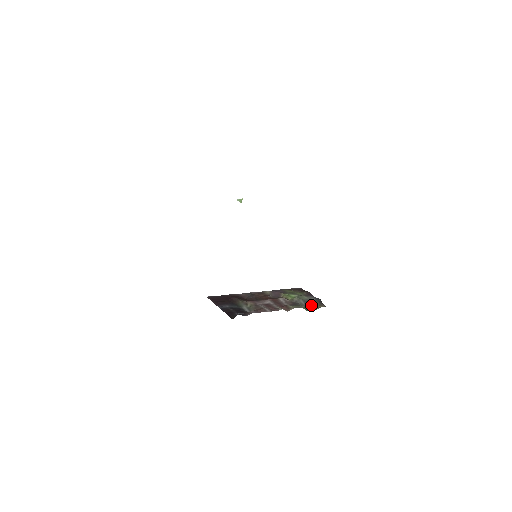
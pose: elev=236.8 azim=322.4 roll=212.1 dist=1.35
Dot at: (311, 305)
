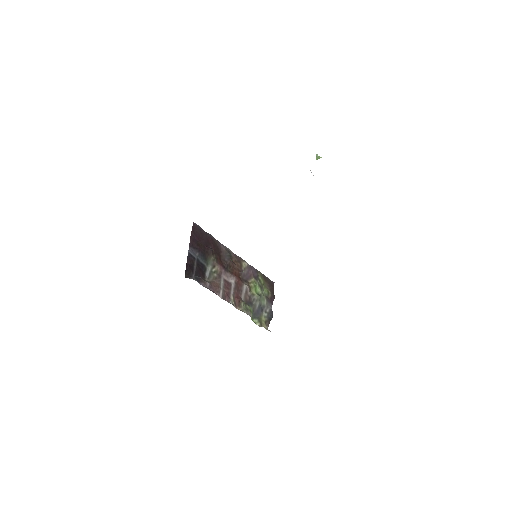
Dot at: (260, 315)
